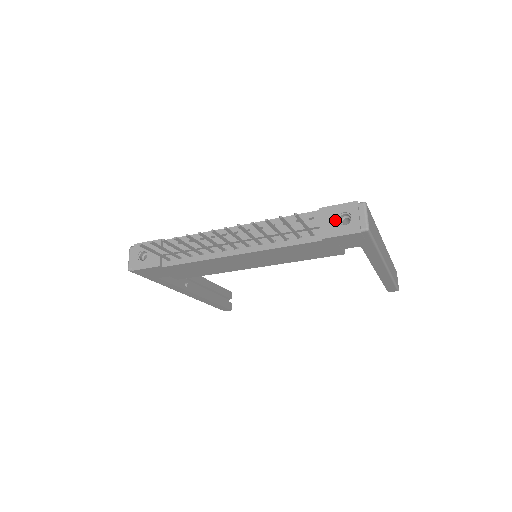
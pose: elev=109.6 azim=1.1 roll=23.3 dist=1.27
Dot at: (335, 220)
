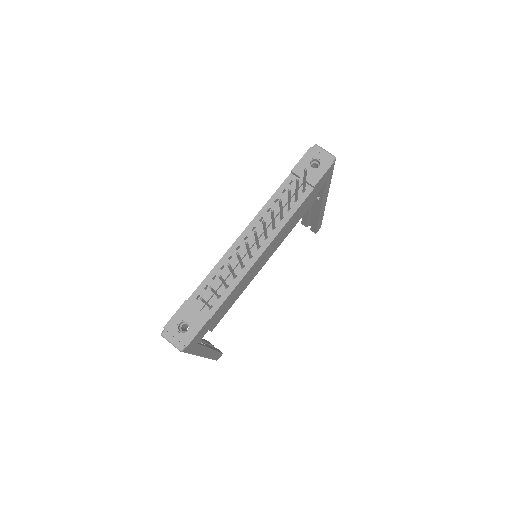
Dot at: (310, 169)
